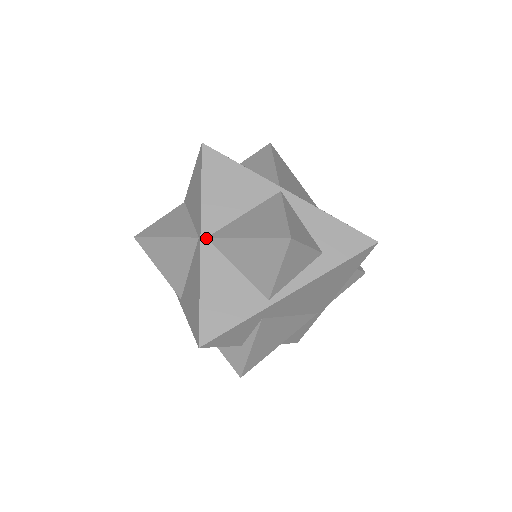
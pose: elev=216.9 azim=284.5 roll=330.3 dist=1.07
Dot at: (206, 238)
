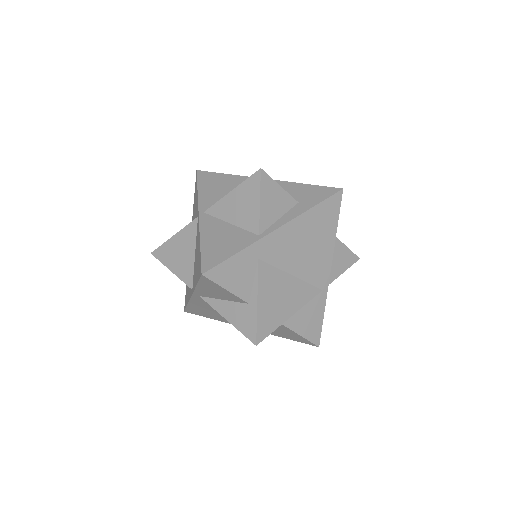
Dot at: (203, 213)
